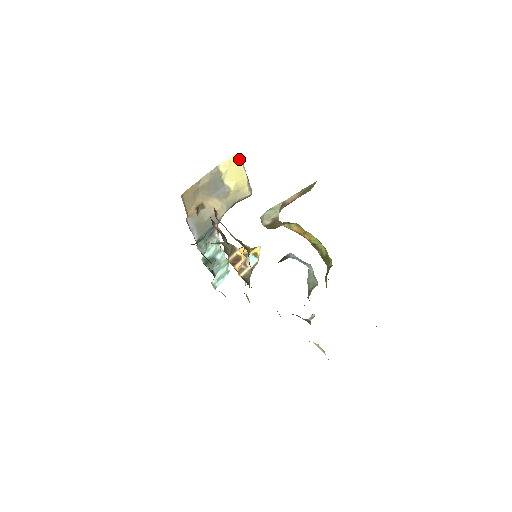
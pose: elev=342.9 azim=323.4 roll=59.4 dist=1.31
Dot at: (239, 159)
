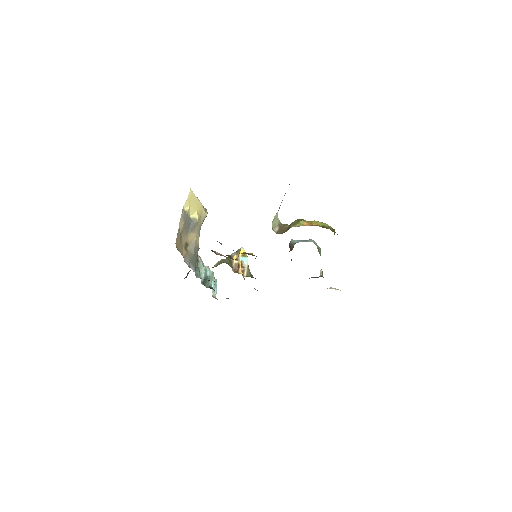
Dot at: (192, 194)
